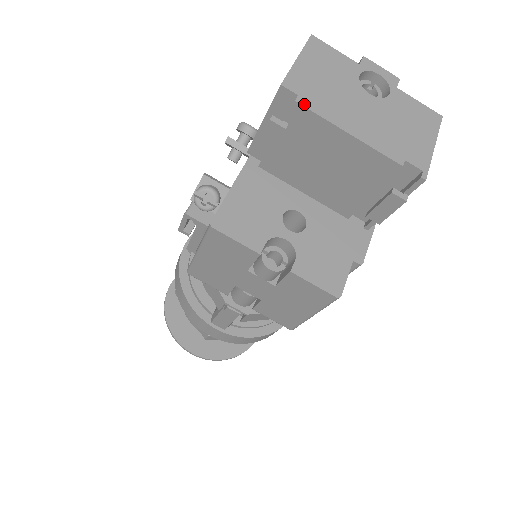
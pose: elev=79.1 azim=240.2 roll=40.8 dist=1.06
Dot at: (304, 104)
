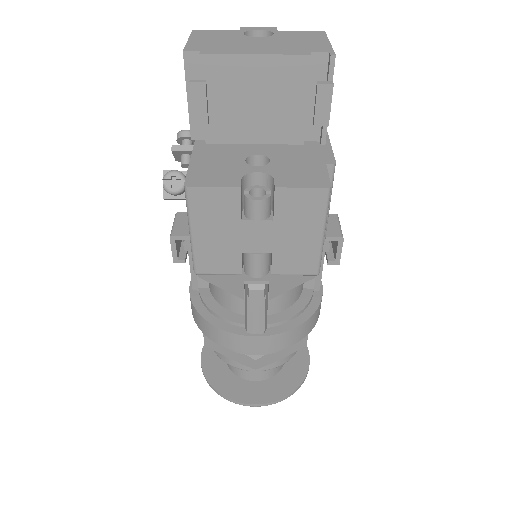
Dot at: (208, 53)
